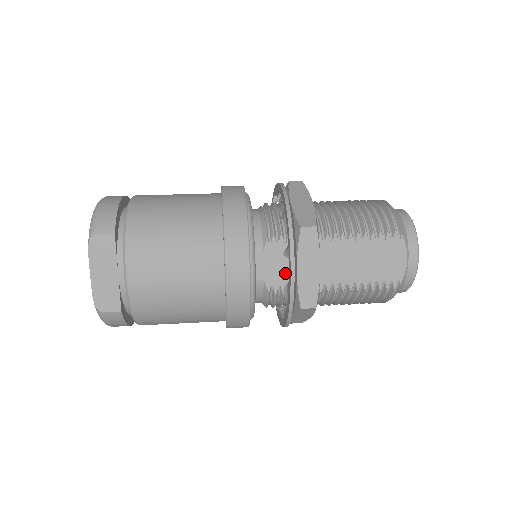
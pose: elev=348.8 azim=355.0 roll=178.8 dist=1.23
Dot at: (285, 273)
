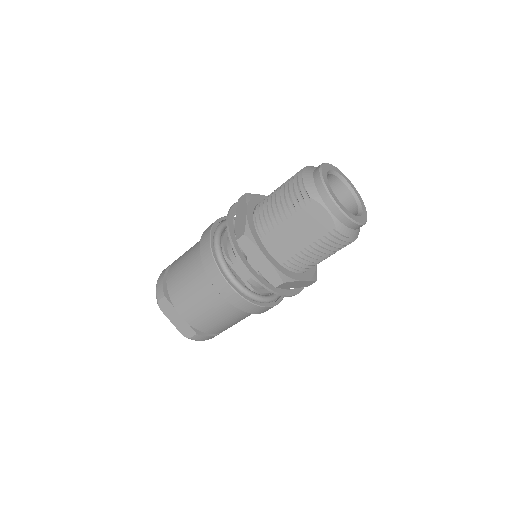
Dot at: occluded
